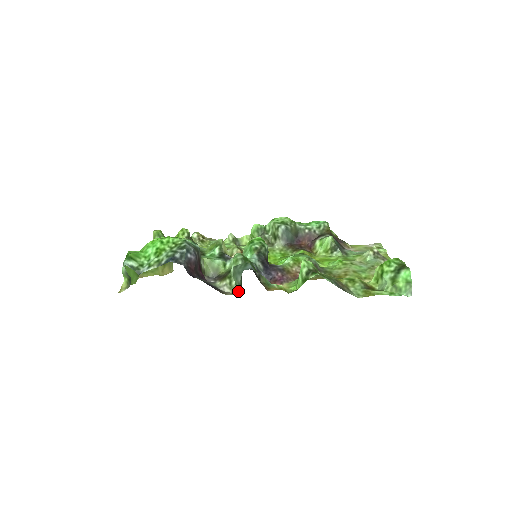
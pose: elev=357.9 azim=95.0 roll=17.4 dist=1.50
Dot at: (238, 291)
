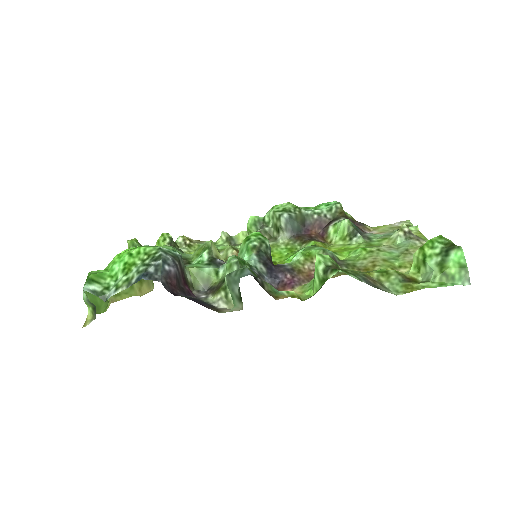
Dot at: (237, 306)
